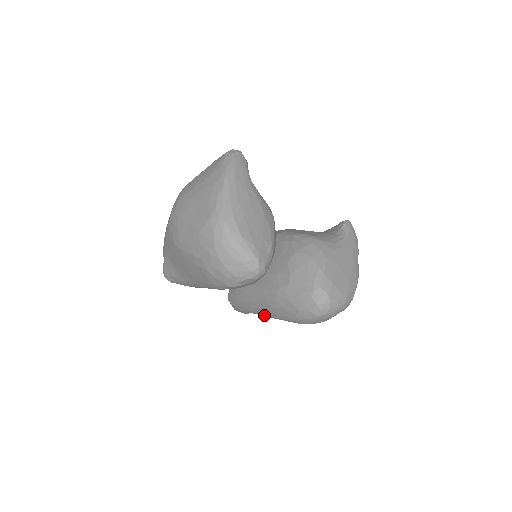
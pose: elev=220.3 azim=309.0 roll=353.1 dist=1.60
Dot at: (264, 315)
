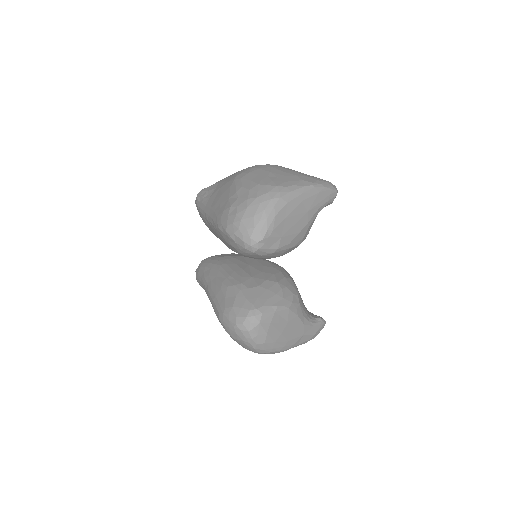
Dot at: (208, 290)
